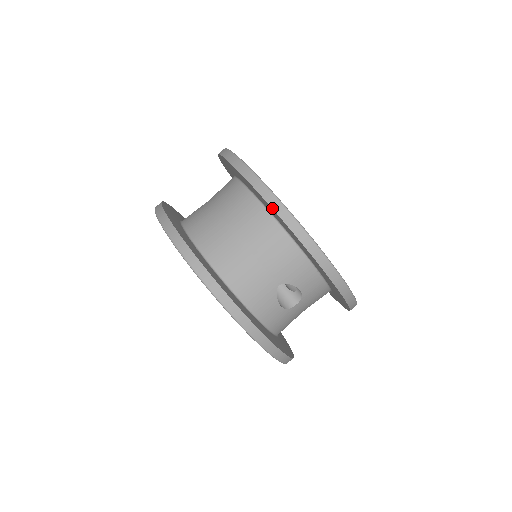
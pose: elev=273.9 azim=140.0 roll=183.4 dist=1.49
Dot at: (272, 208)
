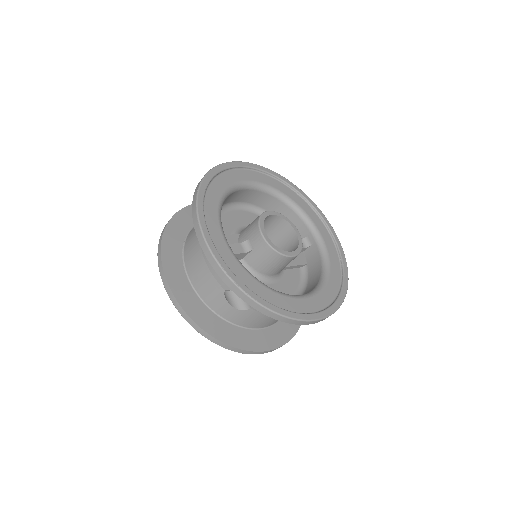
Dot at: (195, 230)
